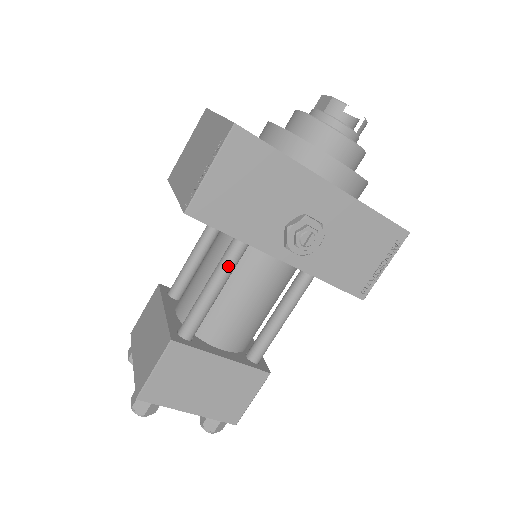
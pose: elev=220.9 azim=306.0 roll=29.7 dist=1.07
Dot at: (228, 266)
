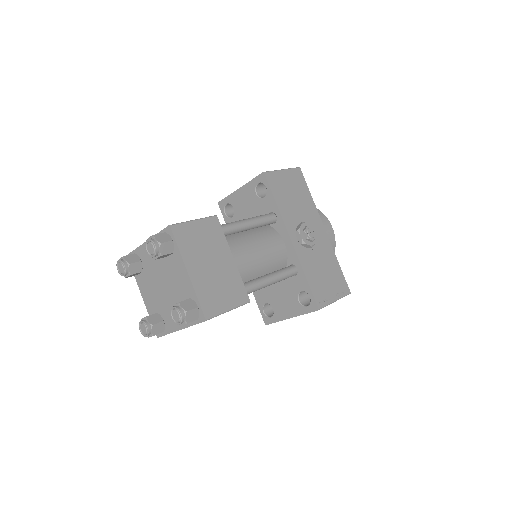
Dot at: (262, 218)
